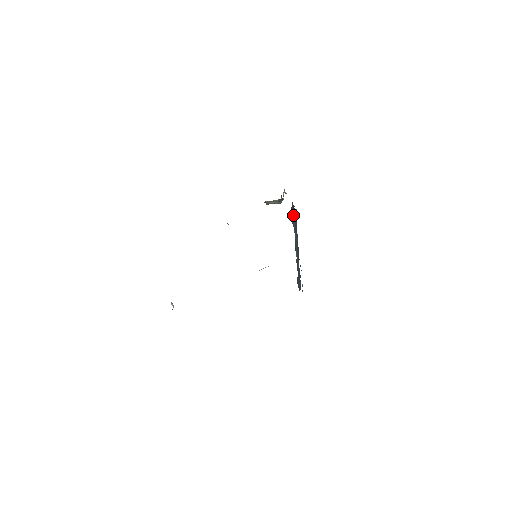
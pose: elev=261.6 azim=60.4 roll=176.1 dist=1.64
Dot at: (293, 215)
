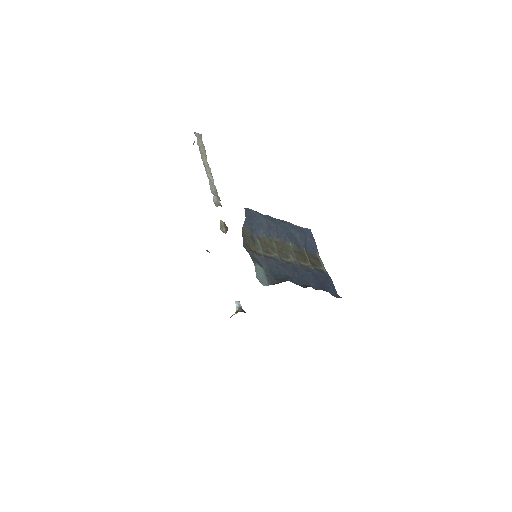
Dot at: (251, 230)
